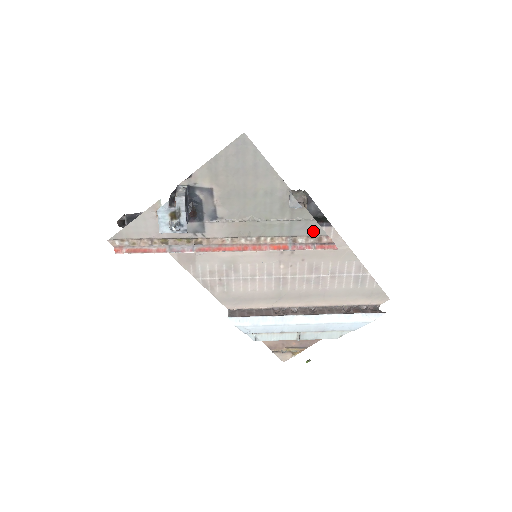
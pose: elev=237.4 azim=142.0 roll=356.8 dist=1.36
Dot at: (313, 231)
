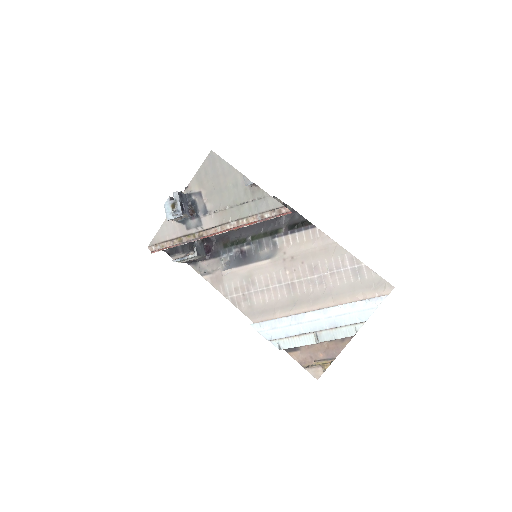
Dot at: (272, 205)
